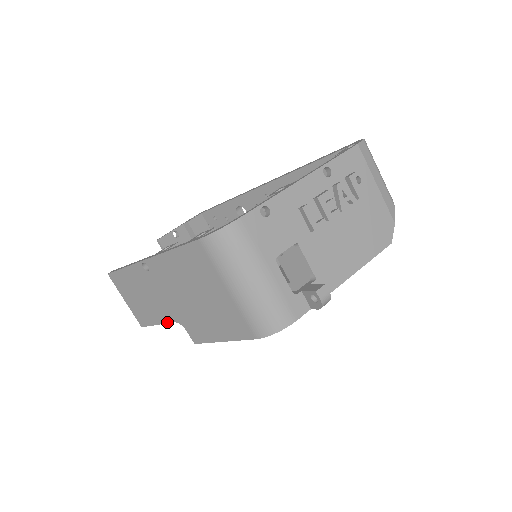
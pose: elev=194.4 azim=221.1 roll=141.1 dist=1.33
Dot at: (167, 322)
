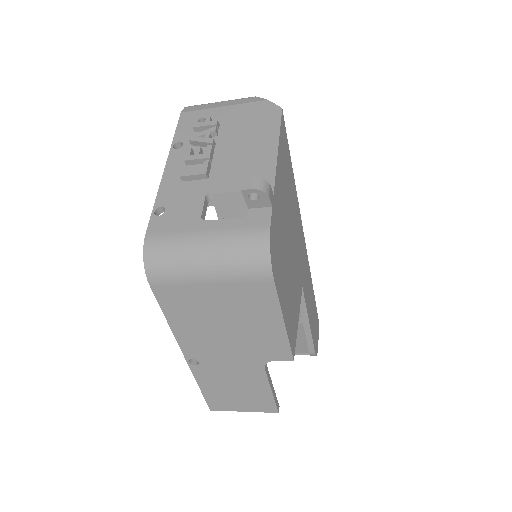
Dot at: (266, 378)
